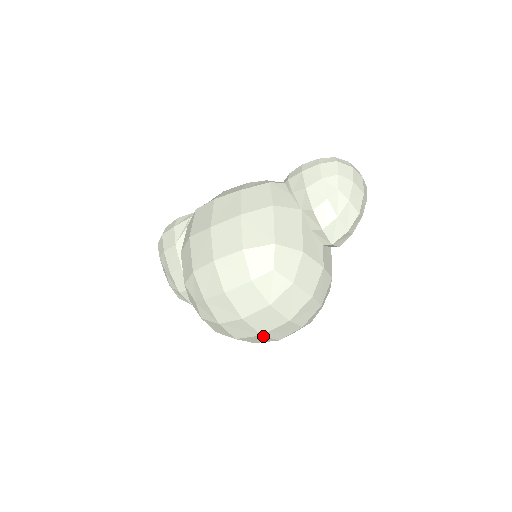
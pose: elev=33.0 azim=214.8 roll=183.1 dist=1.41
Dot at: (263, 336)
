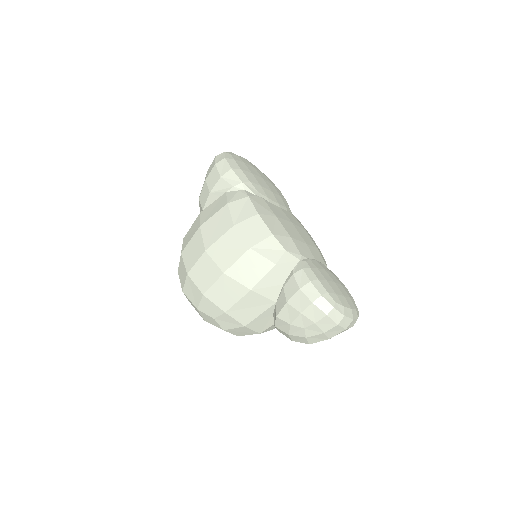
Dot at: occluded
